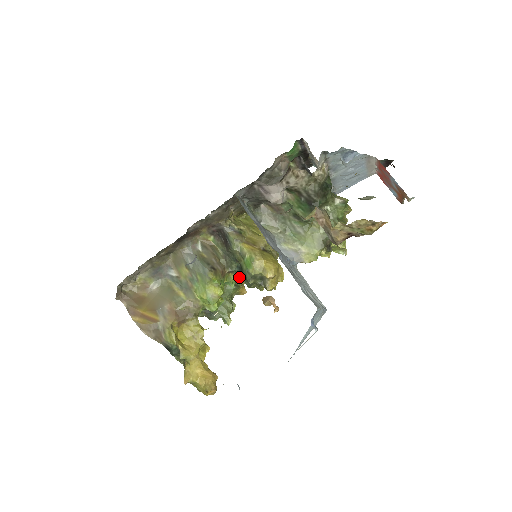
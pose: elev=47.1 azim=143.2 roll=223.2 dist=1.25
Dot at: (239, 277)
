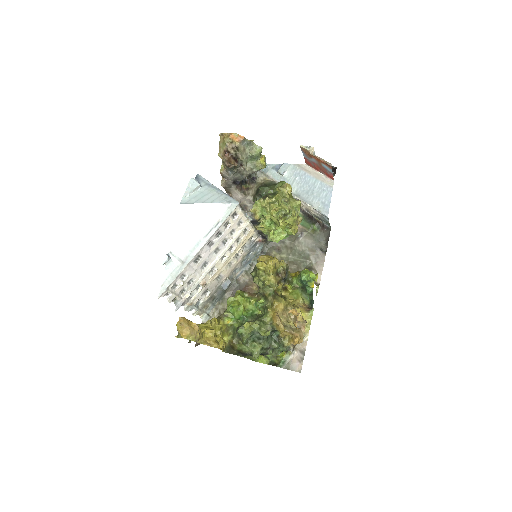
Dot at: (259, 290)
